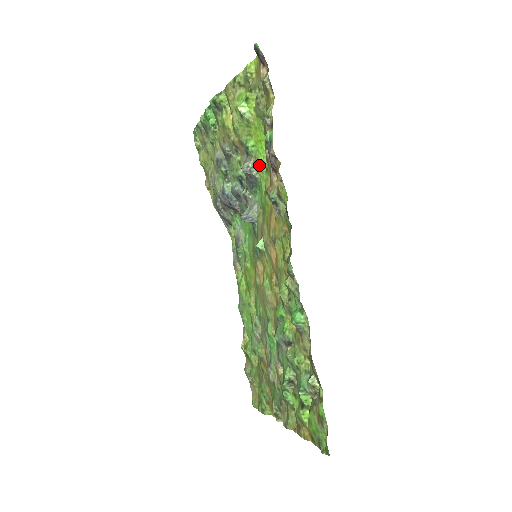
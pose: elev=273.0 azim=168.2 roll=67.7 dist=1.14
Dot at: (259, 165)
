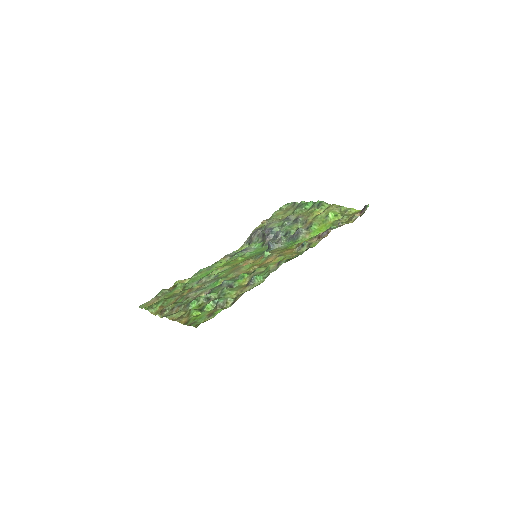
Dot at: (307, 236)
